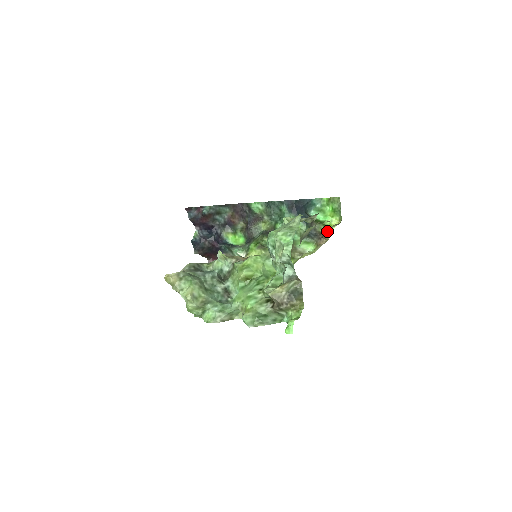
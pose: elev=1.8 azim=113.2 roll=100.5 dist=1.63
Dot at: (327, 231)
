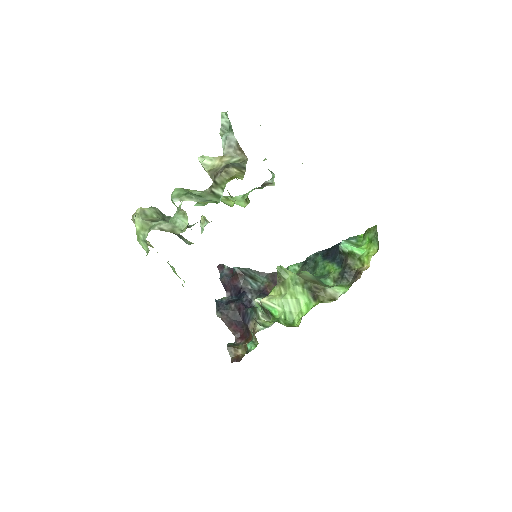
Dot at: (364, 267)
